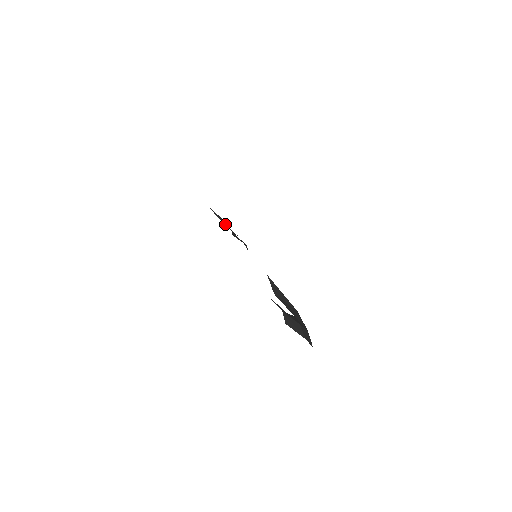
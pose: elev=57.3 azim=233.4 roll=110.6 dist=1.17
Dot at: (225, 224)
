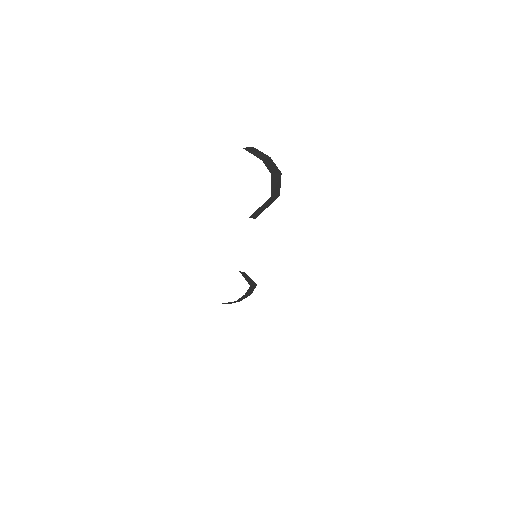
Dot at: occluded
